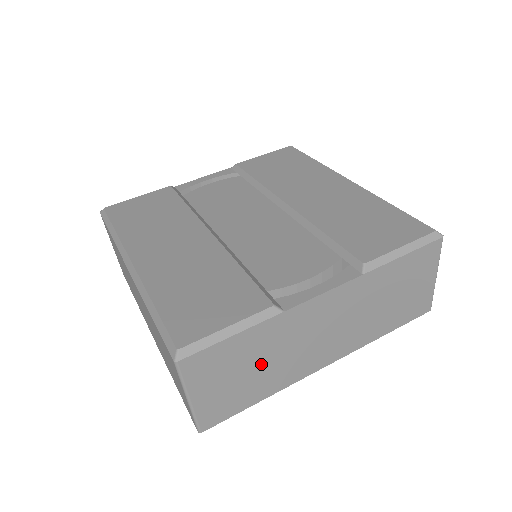
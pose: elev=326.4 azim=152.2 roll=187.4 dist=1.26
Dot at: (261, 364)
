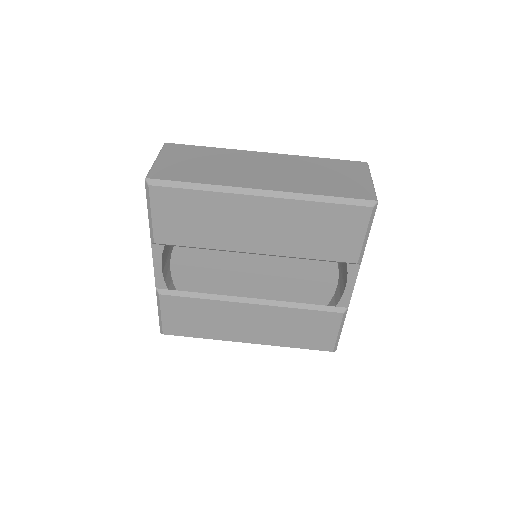
Dot at: occluded
